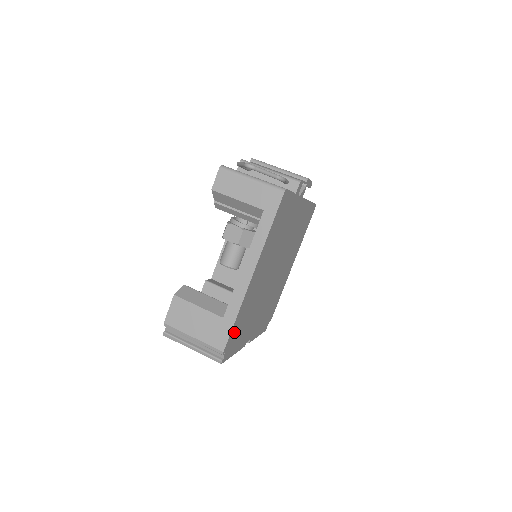
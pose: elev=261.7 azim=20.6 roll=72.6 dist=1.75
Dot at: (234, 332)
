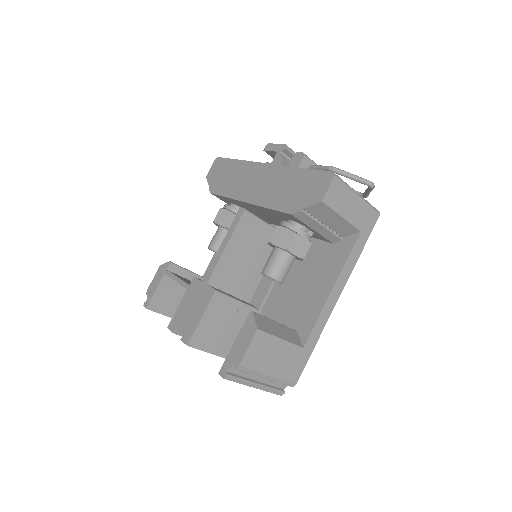
Dot at: occluded
